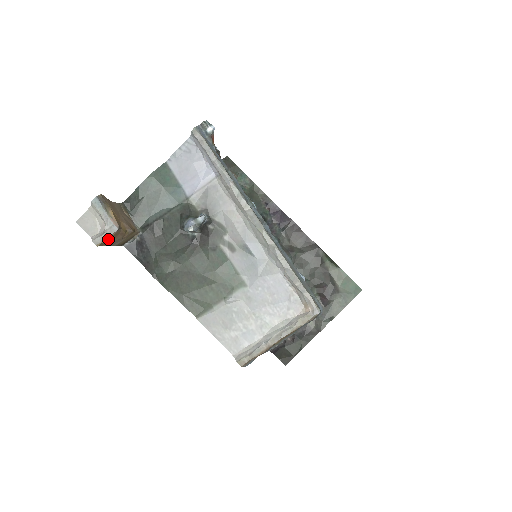
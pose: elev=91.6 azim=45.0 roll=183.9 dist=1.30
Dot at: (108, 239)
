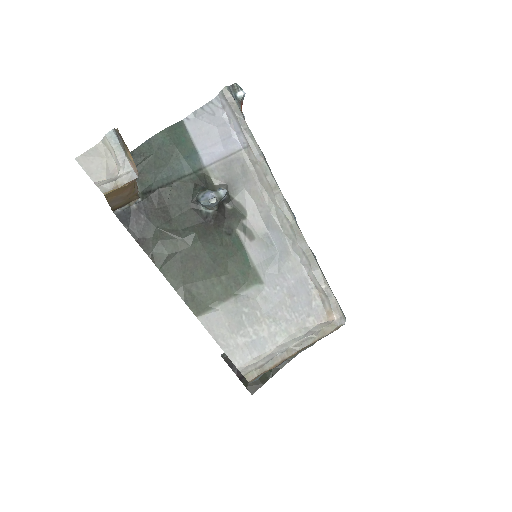
Dot at: (118, 189)
